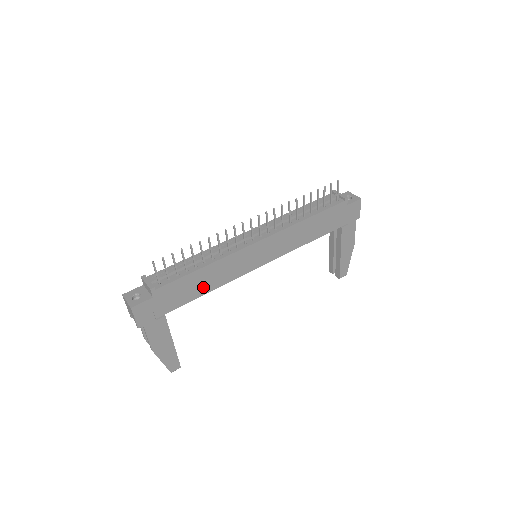
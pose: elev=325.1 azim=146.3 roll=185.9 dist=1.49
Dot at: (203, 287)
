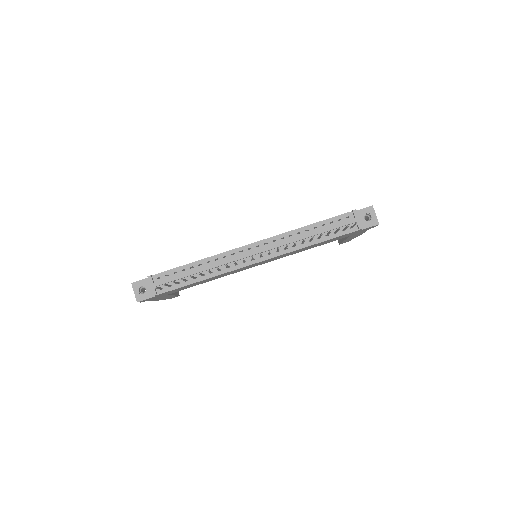
Dot at: (201, 283)
